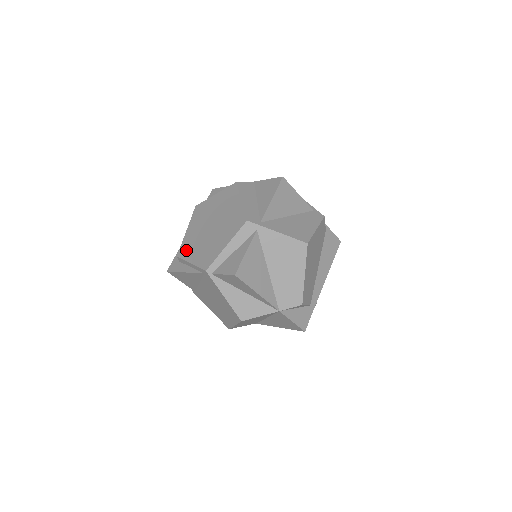
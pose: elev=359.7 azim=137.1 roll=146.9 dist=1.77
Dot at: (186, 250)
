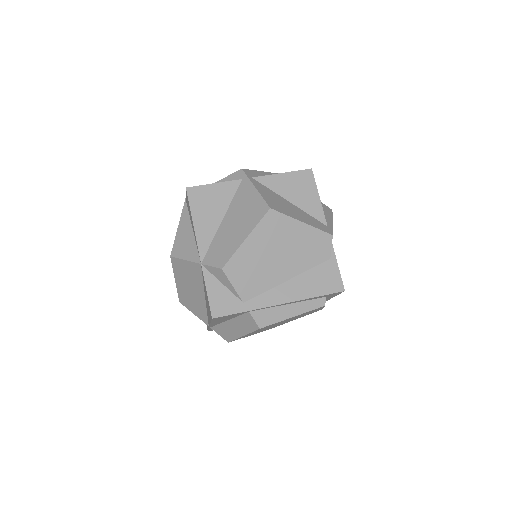
Dot at: occluded
